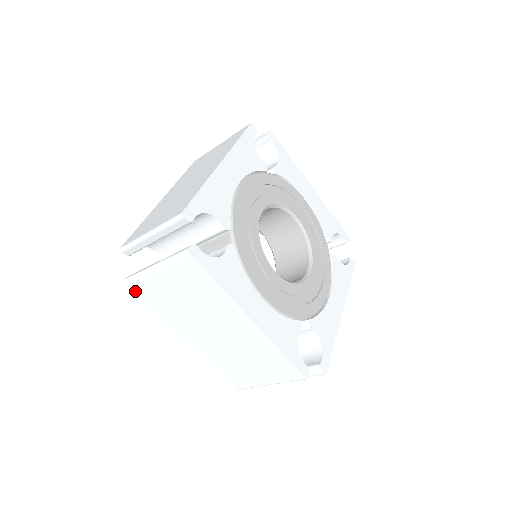
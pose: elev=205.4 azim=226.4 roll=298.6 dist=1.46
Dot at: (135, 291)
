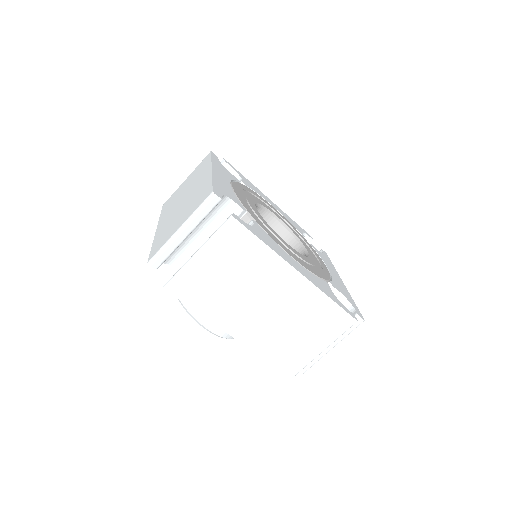
Dot at: (177, 295)
